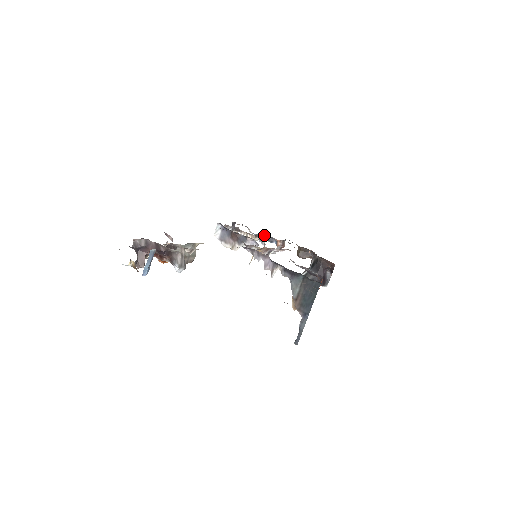
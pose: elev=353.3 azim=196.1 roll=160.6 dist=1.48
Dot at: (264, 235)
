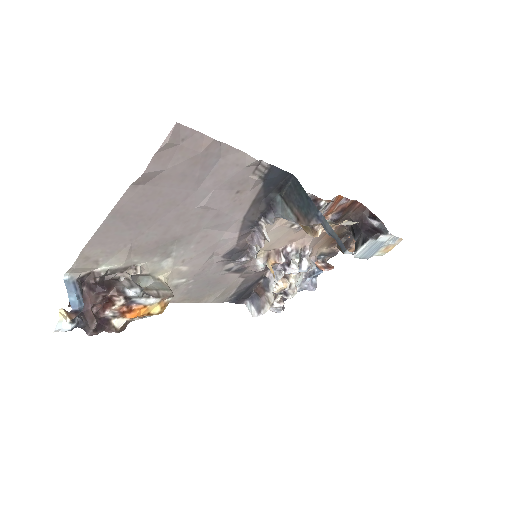
Dot at: (302, 276)
